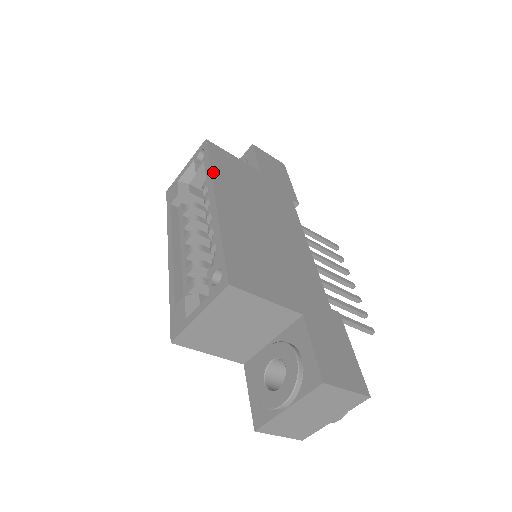
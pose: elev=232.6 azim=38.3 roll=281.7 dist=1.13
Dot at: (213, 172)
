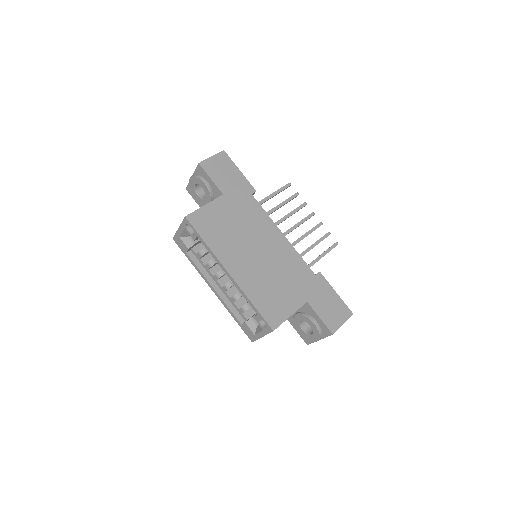
Dot at: (211, 249)
